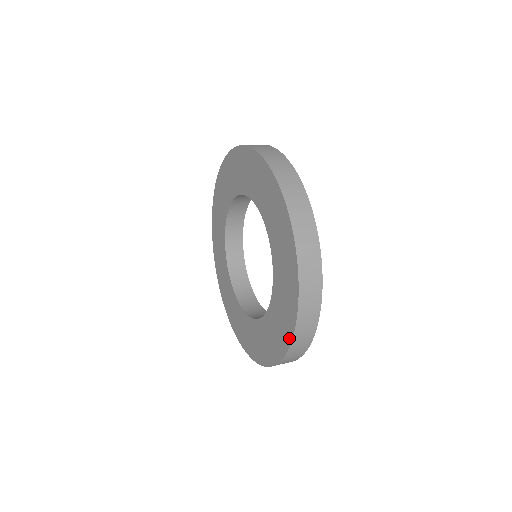
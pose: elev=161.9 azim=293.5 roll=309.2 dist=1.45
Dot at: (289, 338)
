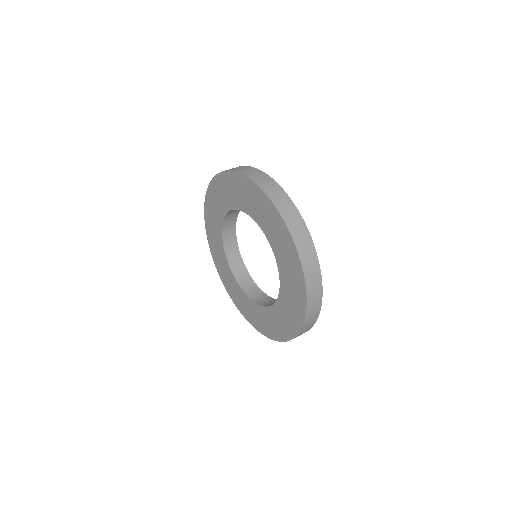
Dot at: (304, 302)
